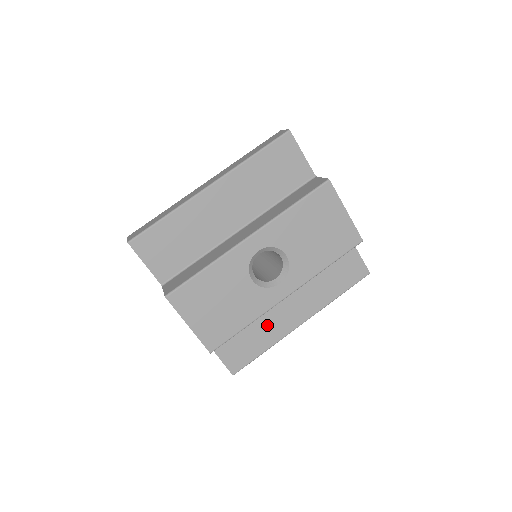
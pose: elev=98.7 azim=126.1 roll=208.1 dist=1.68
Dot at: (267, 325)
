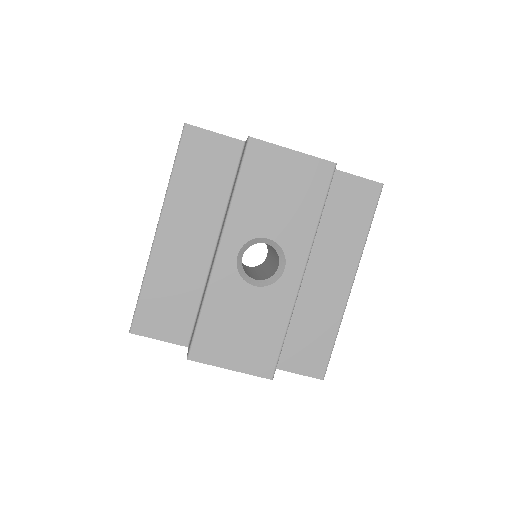
Dot at: (317, 311)
